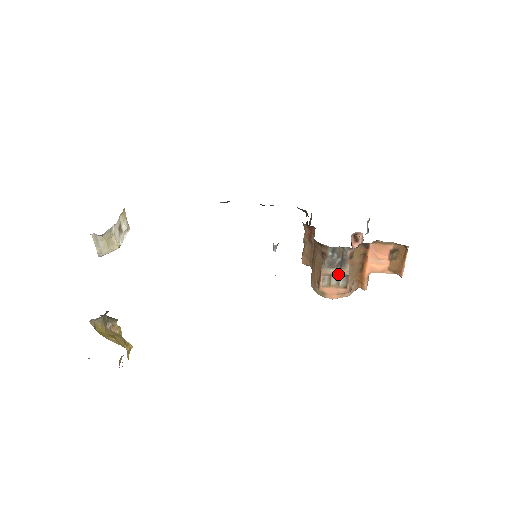
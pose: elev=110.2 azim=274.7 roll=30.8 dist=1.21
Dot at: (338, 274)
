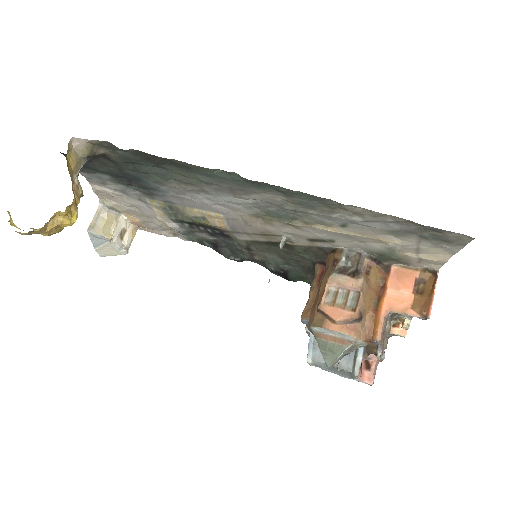
Dot at: (348, 286)
